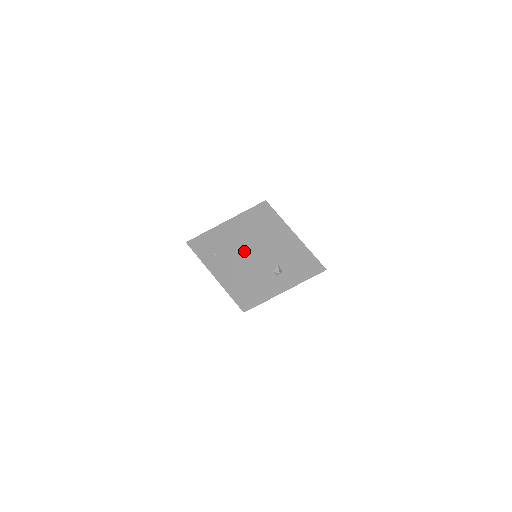
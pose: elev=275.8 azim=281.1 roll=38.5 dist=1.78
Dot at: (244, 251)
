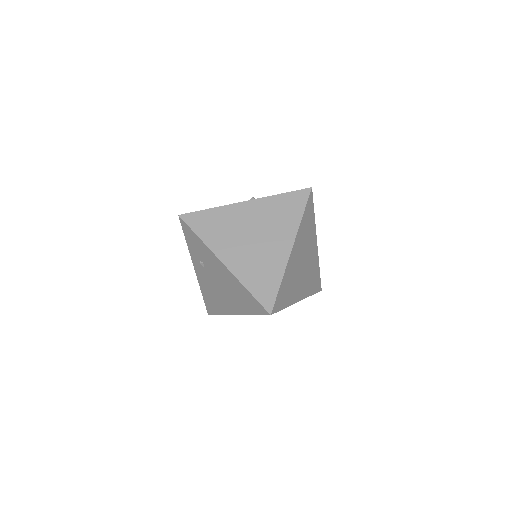
Dot at: (229, 301)
